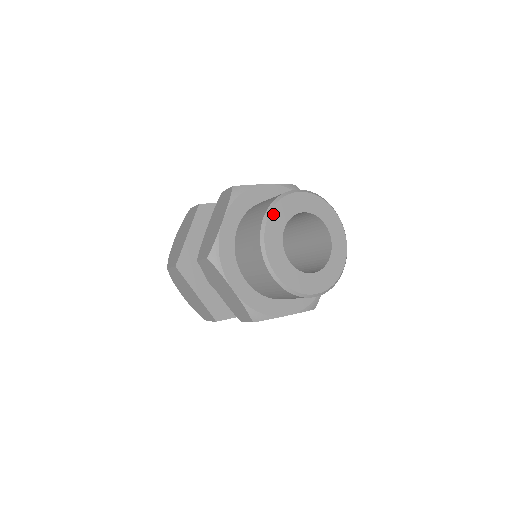
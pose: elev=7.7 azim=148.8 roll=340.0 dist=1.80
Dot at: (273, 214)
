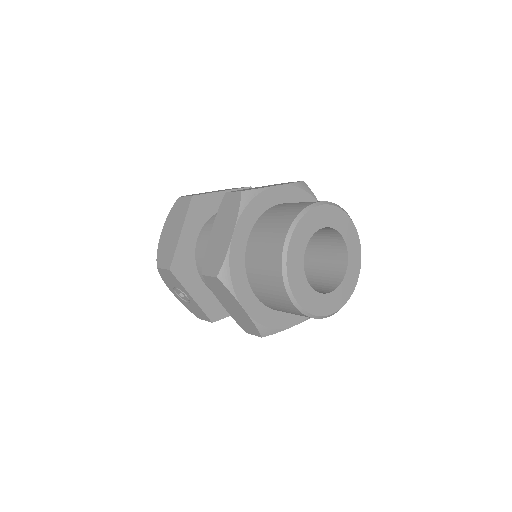
Dot at: (327, 208)
